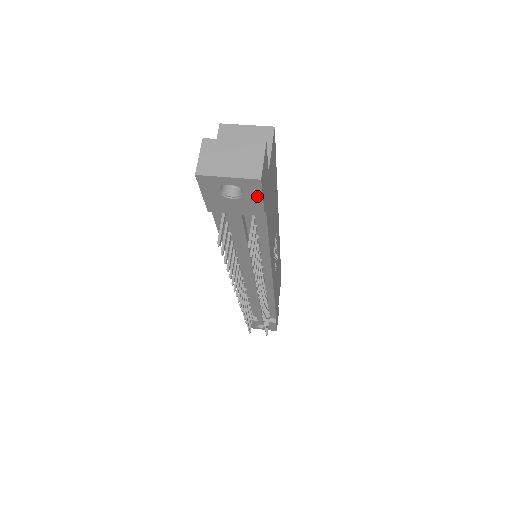
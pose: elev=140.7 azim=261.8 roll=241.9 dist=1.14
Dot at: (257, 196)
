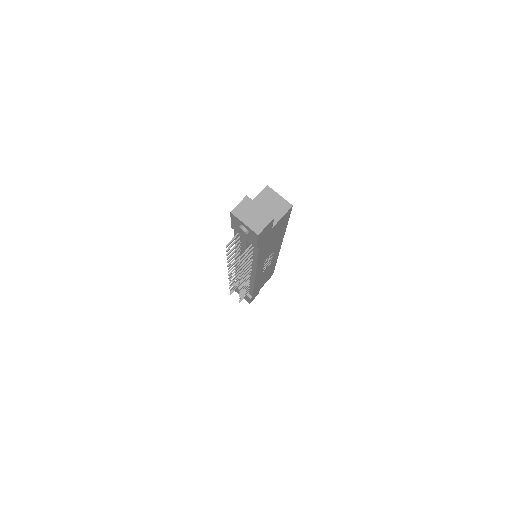
Dot at: (255, 239)
